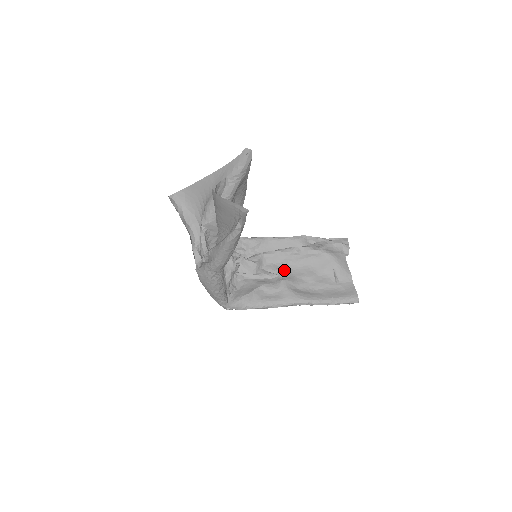
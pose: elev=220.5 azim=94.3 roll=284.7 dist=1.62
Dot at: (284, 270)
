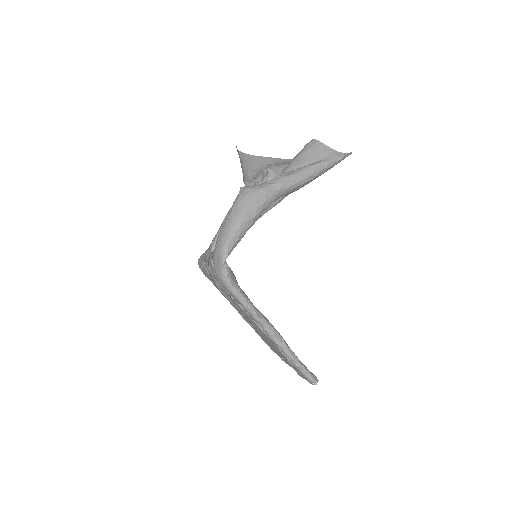
Dot at: occluded
